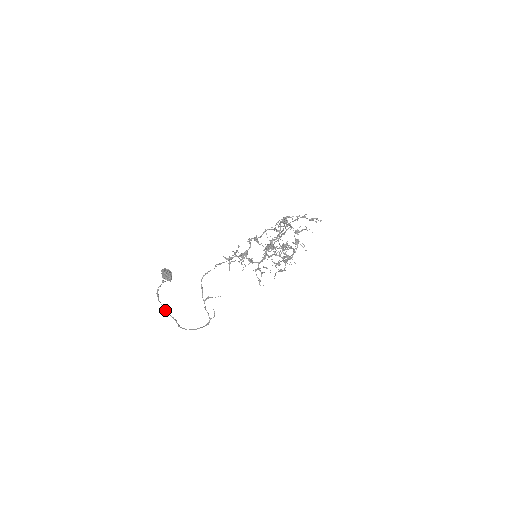
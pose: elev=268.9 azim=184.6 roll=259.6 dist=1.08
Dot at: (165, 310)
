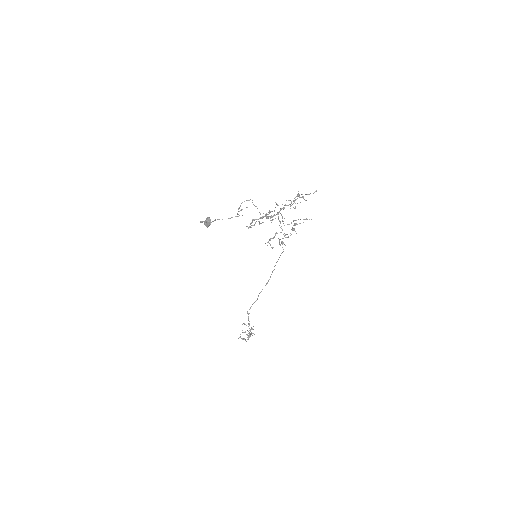
Dot at: (205, 222)
